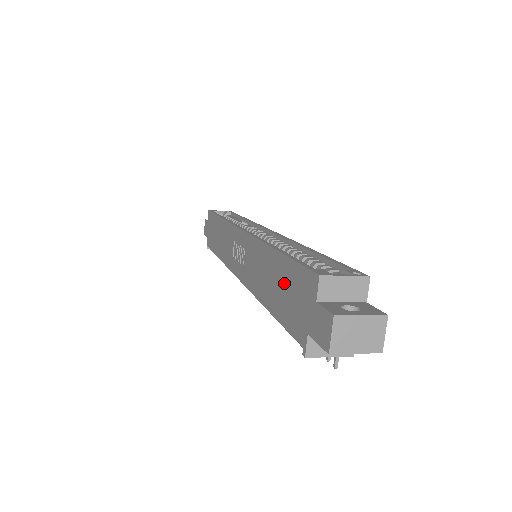
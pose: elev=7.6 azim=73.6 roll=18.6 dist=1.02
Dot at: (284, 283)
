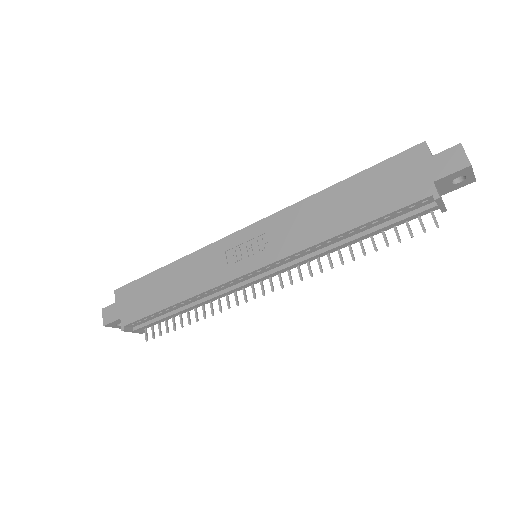
Dot at: (371, 188)
